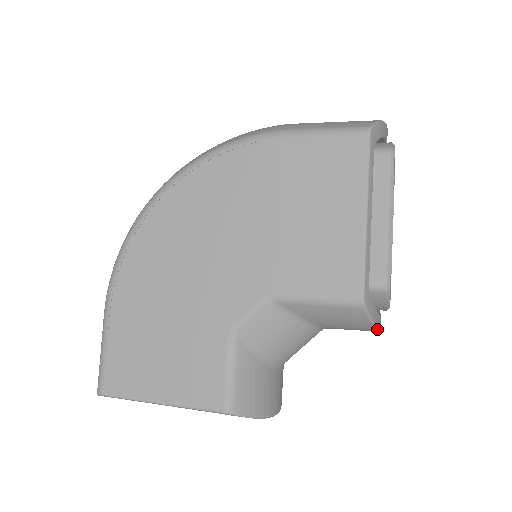
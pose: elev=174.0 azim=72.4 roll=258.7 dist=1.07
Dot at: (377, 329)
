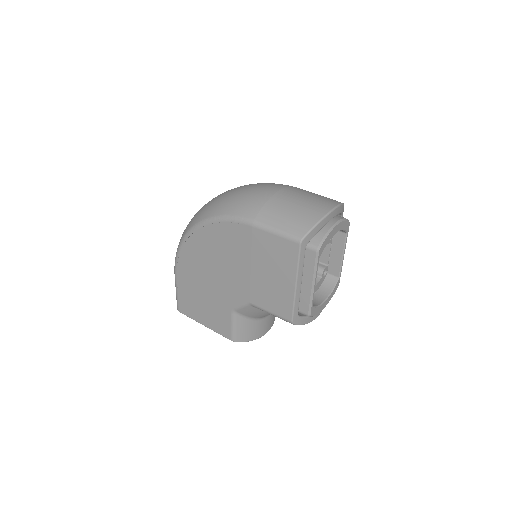
Dot at: occluded
